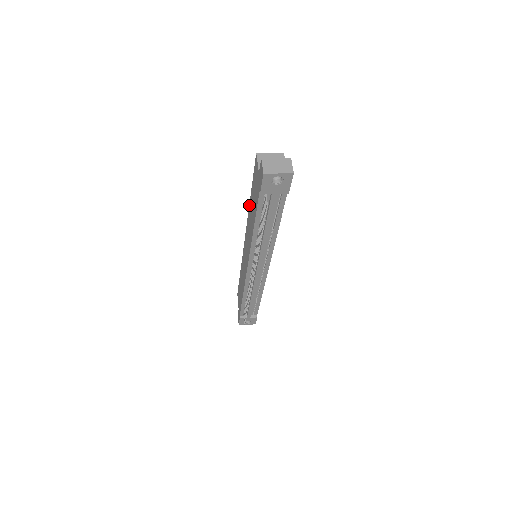
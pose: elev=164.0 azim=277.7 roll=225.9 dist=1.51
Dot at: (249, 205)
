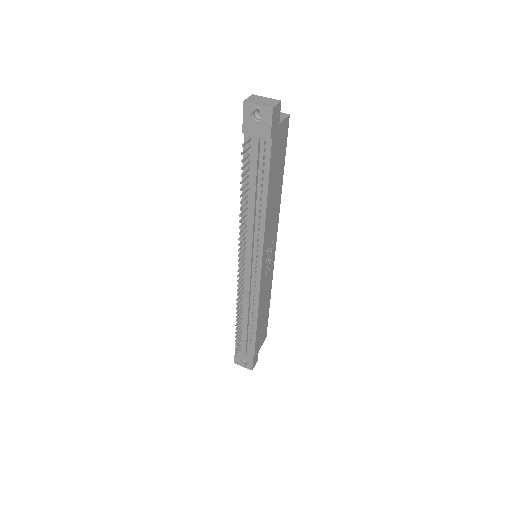
Dot at: occluded
